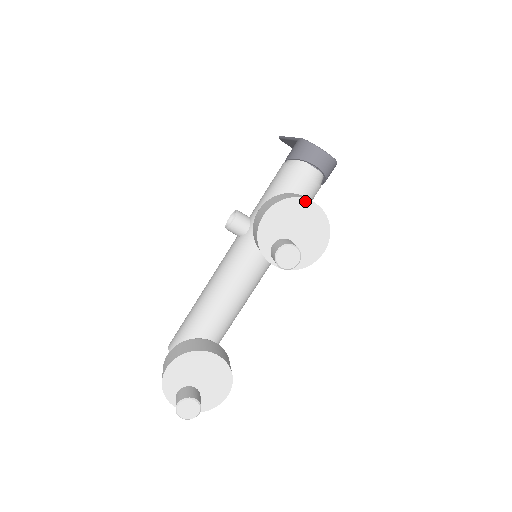
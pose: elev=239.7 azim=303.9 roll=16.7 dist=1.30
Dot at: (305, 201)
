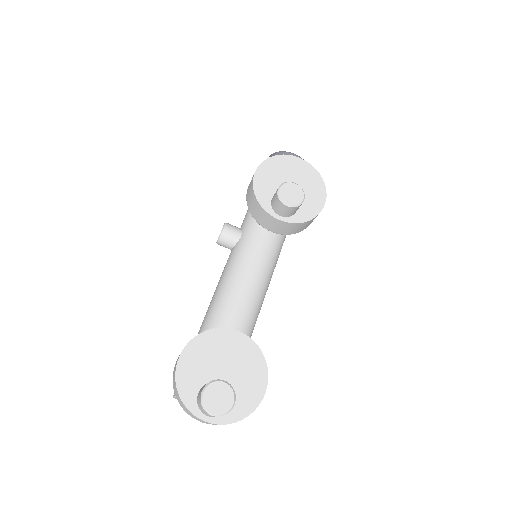
Dot at: (291, 158)
